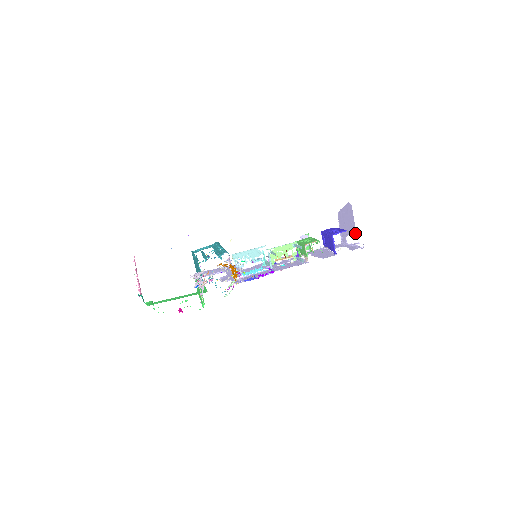
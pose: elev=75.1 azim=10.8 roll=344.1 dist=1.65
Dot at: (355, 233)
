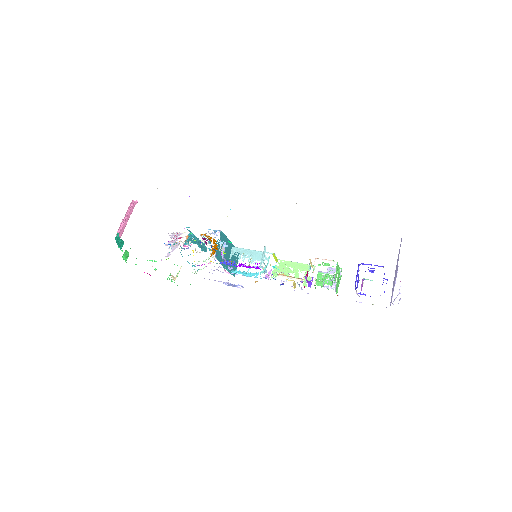
Dot at: (396, 276)
